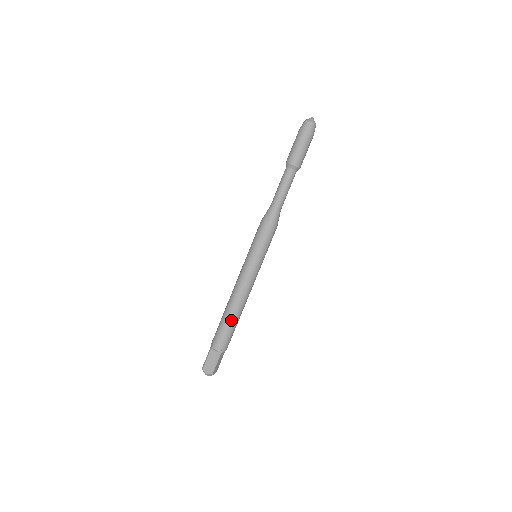
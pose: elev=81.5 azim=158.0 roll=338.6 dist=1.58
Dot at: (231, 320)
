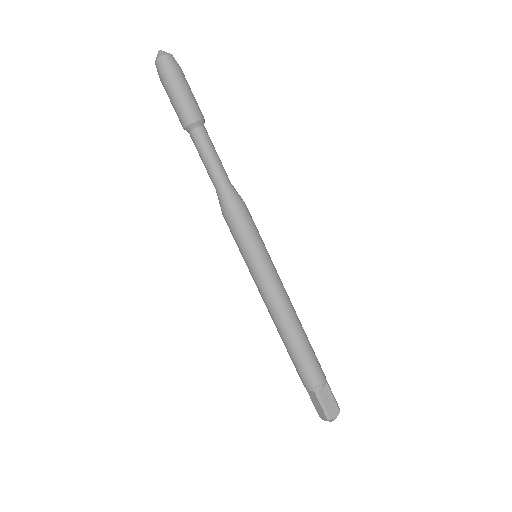
Dot at: (291, 348)
